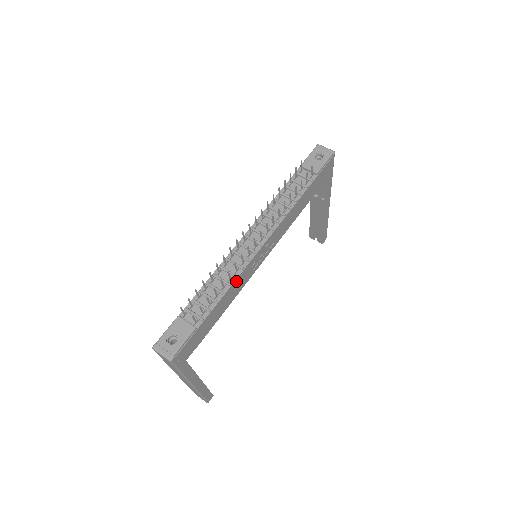
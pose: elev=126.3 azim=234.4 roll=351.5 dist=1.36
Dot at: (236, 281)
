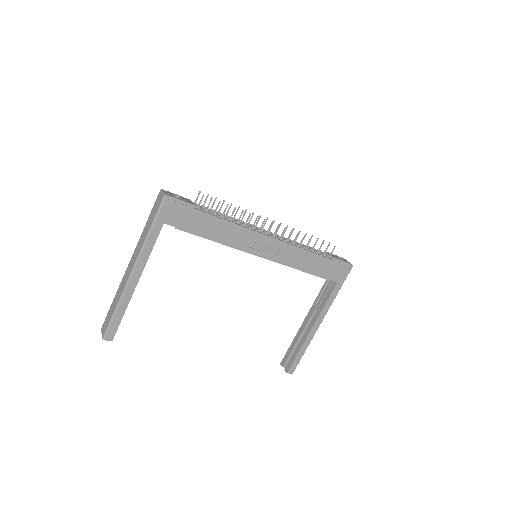
Dot at: (239, 228)
